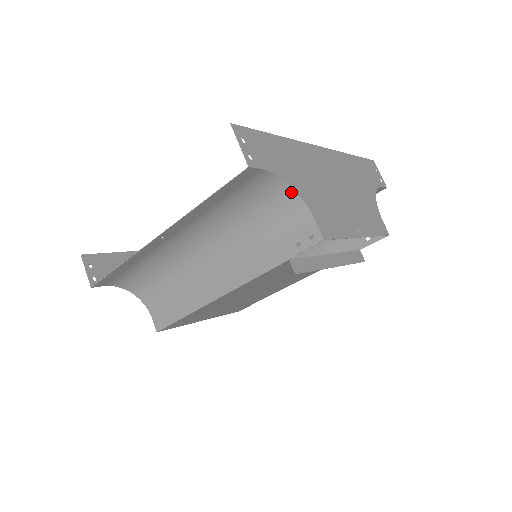
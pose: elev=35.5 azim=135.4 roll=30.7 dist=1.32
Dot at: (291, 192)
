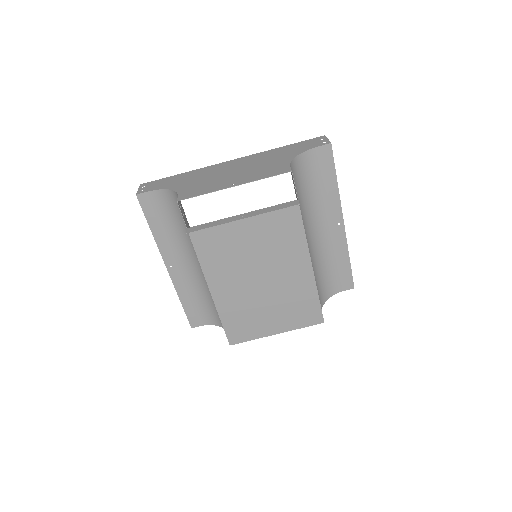
Dot at: (172, 192)
